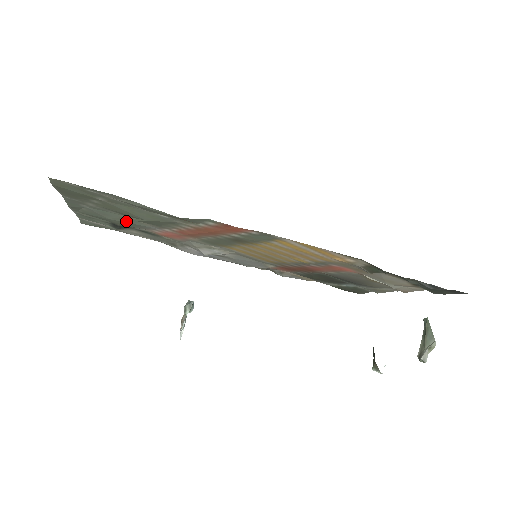
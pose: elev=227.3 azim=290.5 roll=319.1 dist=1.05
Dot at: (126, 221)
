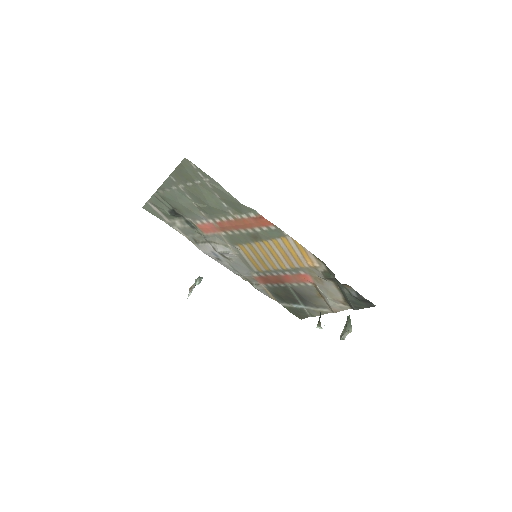
Dot at: (189, 207)
